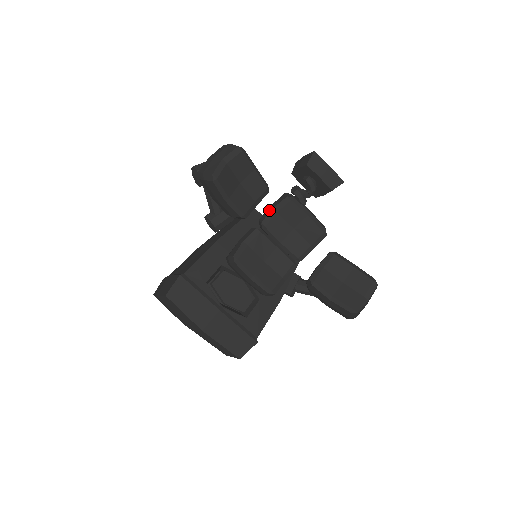
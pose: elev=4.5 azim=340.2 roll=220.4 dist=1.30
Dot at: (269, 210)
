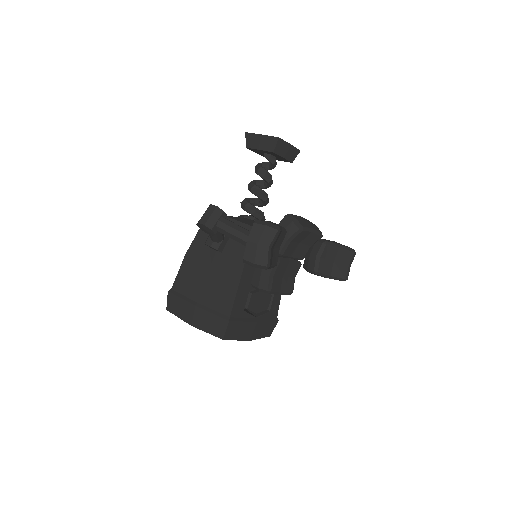
Dot at: (283, 241)
